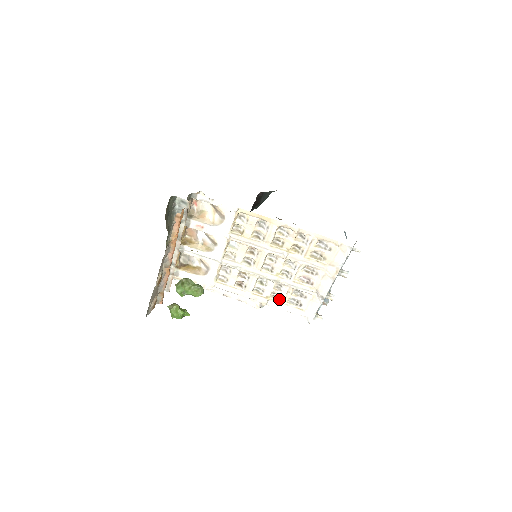
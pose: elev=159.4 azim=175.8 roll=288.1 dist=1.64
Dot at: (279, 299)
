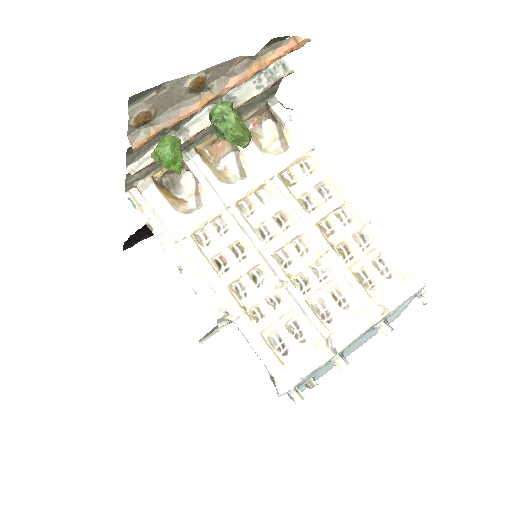
Dot at: (260, 323)
